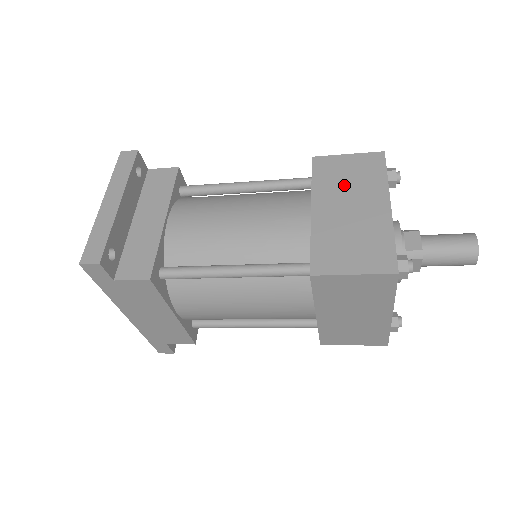
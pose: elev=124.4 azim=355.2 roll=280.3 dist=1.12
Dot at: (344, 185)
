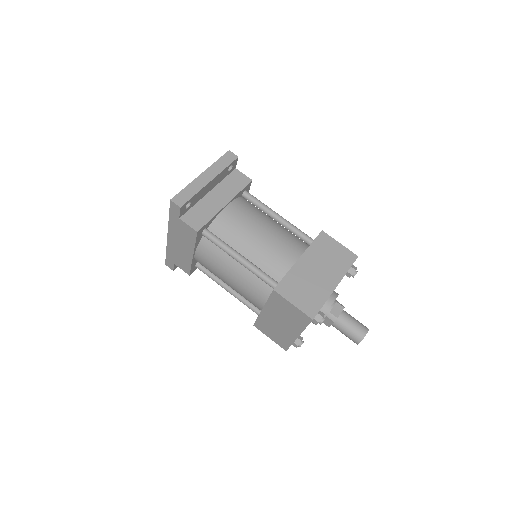
Dot at: (325, 258)
